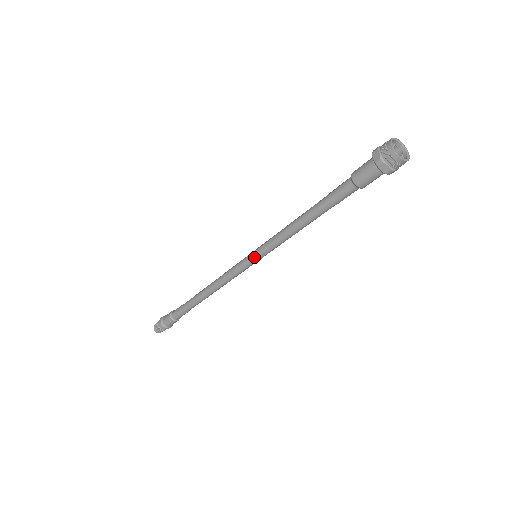
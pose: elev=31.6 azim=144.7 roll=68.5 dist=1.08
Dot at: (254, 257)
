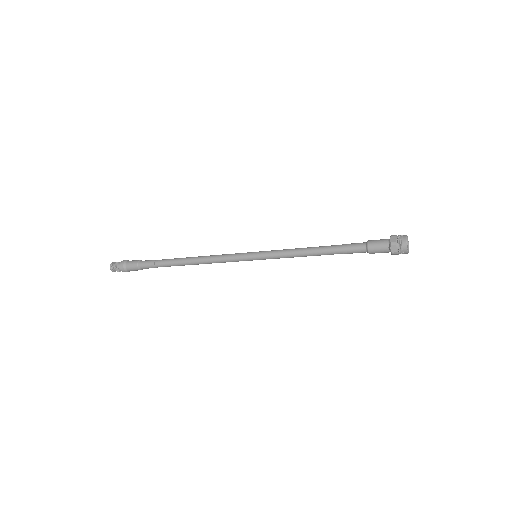
Dot at: (256, 256)
